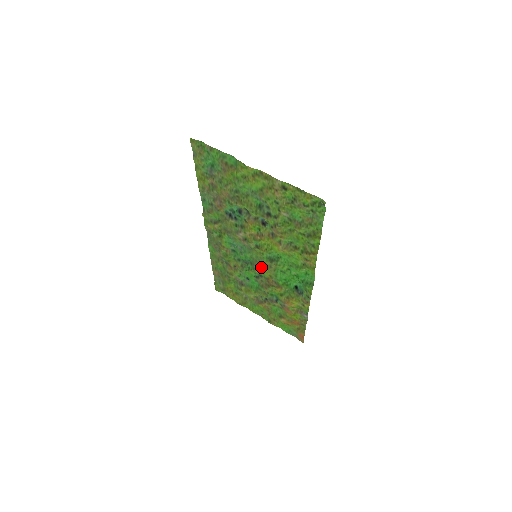
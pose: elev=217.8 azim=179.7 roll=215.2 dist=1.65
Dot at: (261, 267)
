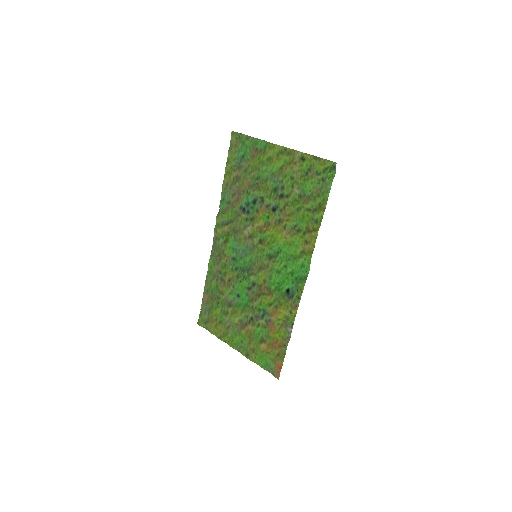
Dot at: (258, 270)
